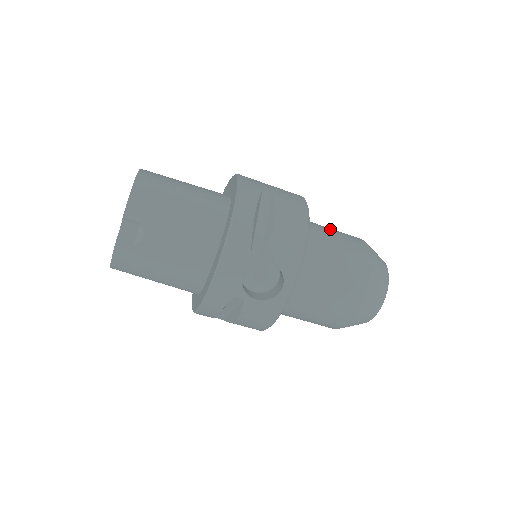
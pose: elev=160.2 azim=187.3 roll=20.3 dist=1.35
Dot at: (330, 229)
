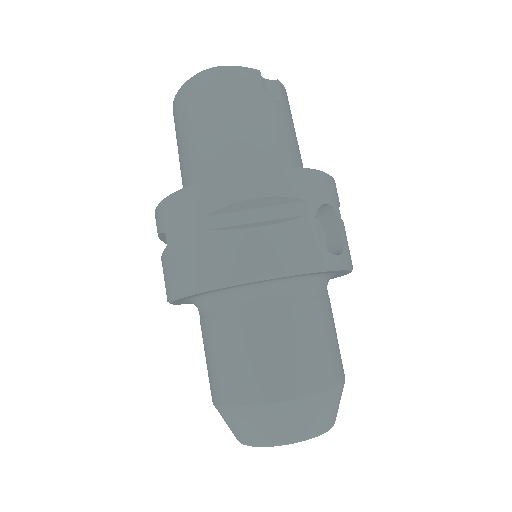
Dot at: occluded
